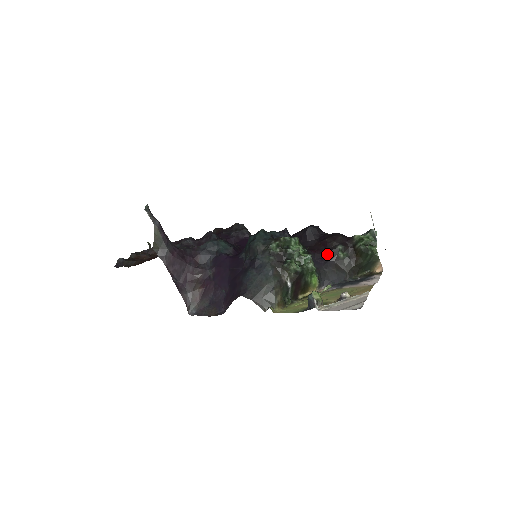
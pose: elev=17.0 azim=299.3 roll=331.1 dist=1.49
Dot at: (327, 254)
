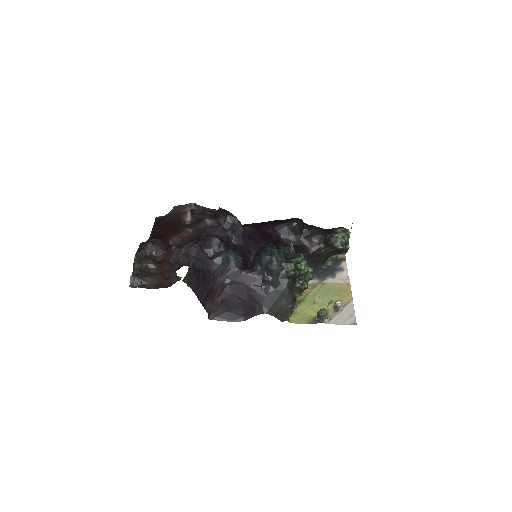
Dot at: (313, 252)
